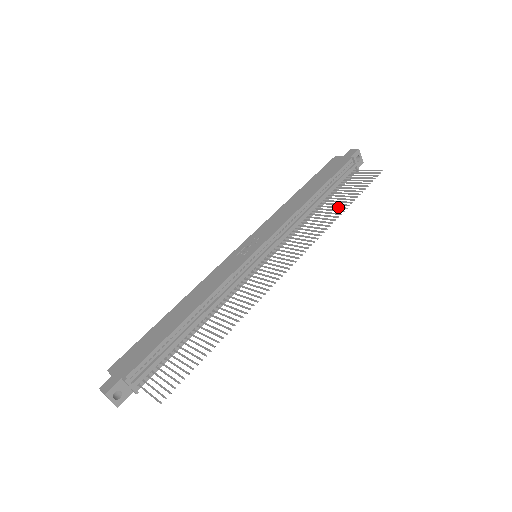
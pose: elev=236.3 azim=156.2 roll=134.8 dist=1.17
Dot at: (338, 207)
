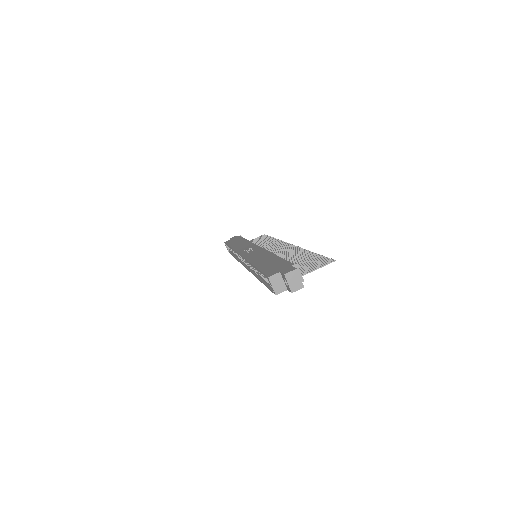
Dot at: (267, 240)
